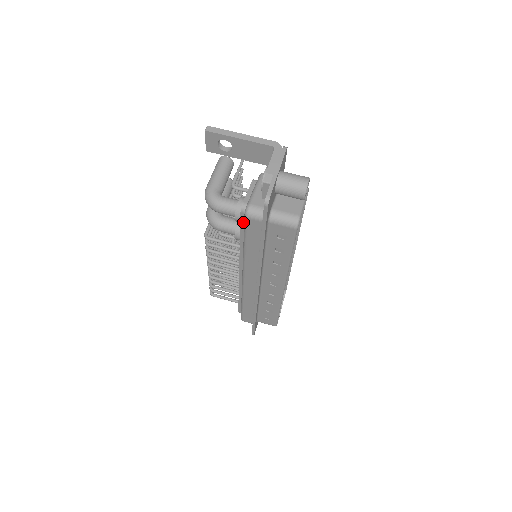
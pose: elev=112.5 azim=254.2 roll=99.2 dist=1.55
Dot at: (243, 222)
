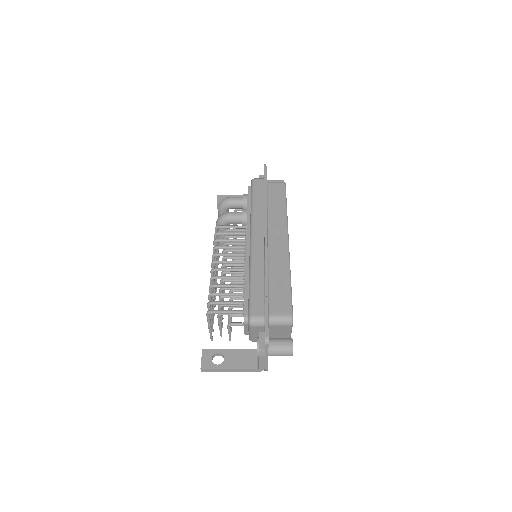
Dot at: (249, 193)
